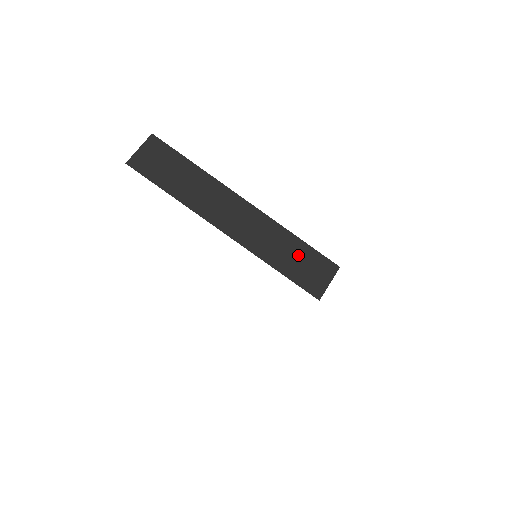
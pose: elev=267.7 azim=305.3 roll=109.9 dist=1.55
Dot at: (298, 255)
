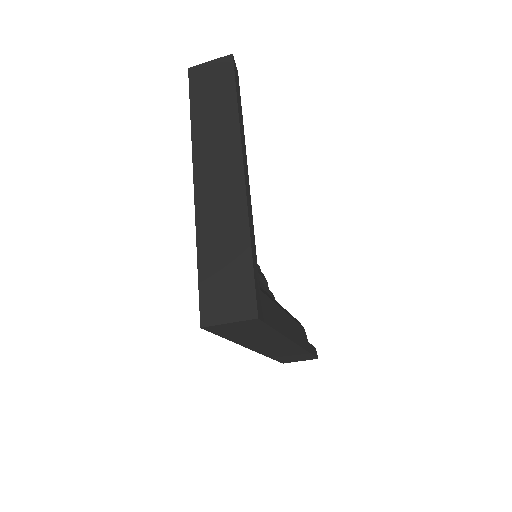
Dot at: (231, 263)
